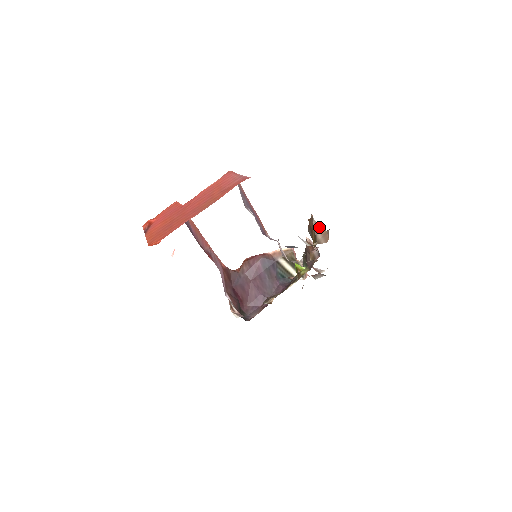
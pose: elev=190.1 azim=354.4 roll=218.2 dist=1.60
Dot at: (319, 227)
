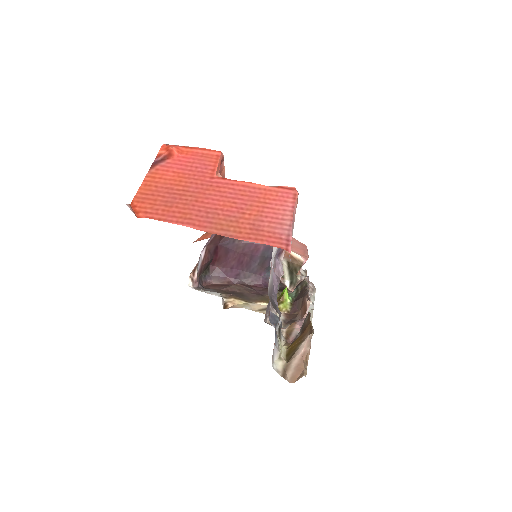
Dot at: (305, 352)
